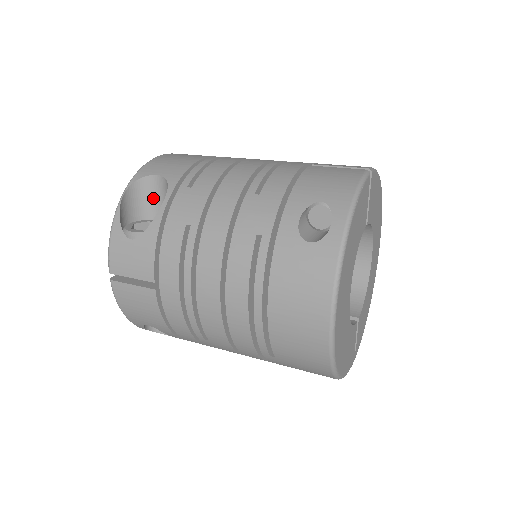
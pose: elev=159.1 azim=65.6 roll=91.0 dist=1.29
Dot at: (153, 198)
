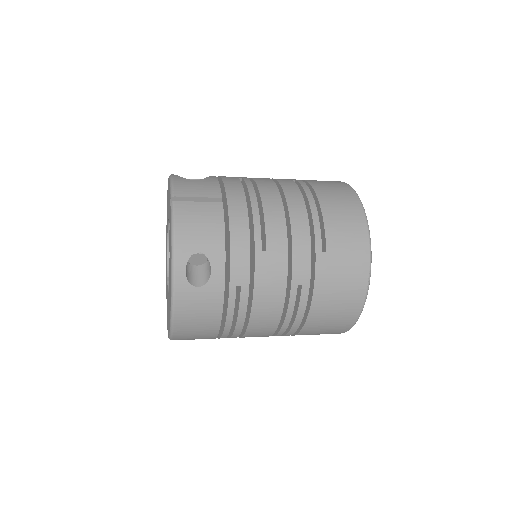
Dot at: occluded
